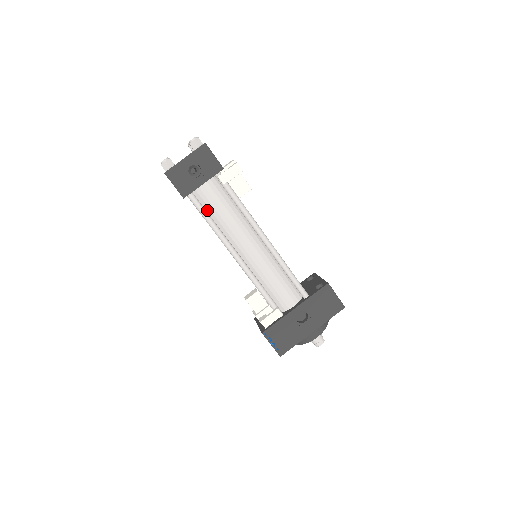
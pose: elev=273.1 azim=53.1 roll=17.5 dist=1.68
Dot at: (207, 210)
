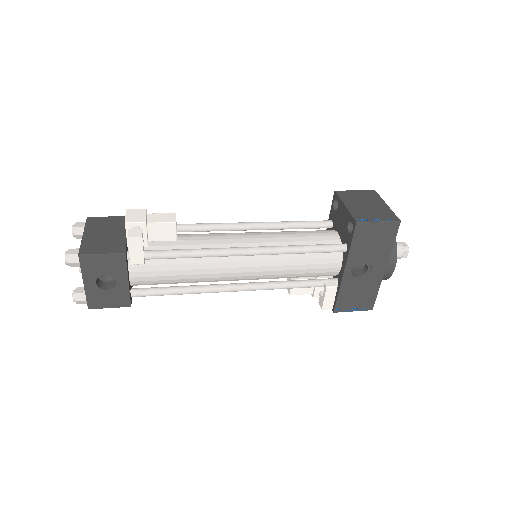
Dot at: occluded
